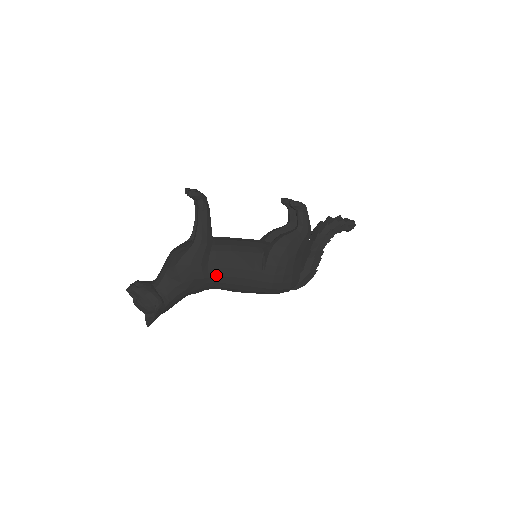
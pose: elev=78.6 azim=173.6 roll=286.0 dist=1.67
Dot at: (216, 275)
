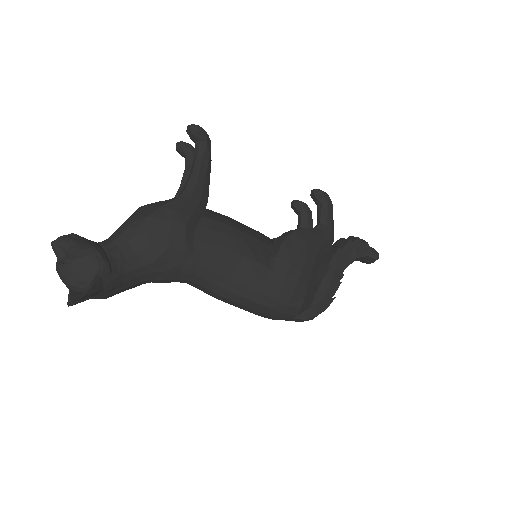
Dot at: (203, 252)
